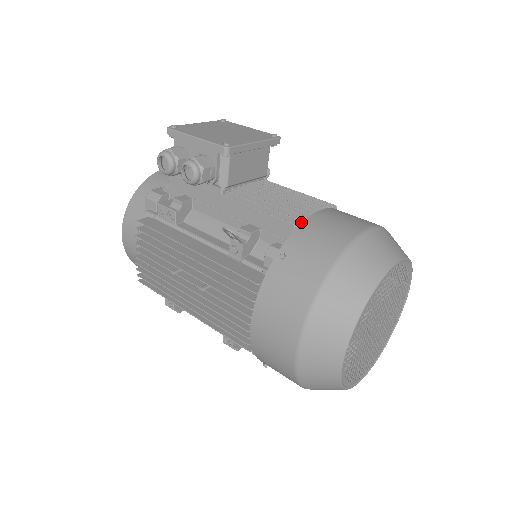
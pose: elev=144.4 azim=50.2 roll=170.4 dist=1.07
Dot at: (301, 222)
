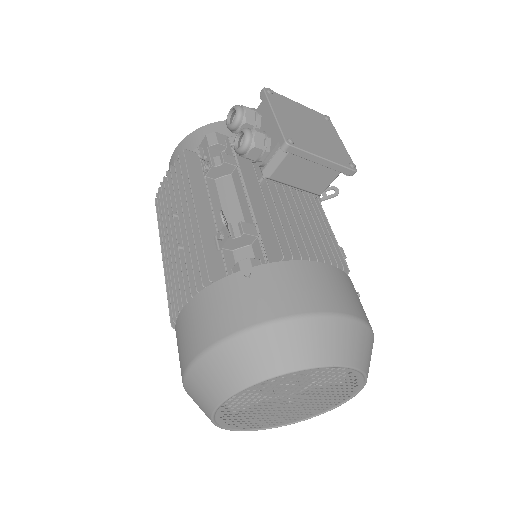
Dot at: (296, 259)
